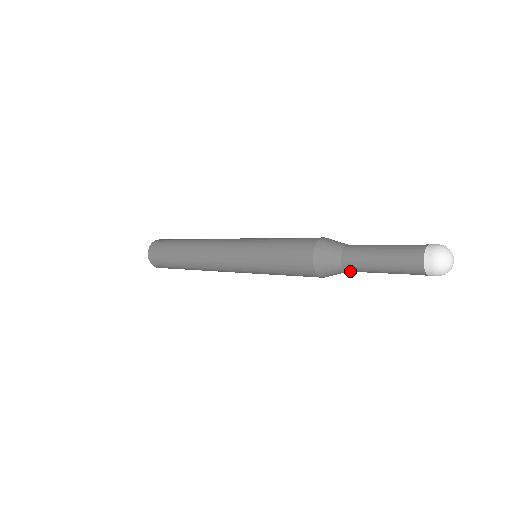
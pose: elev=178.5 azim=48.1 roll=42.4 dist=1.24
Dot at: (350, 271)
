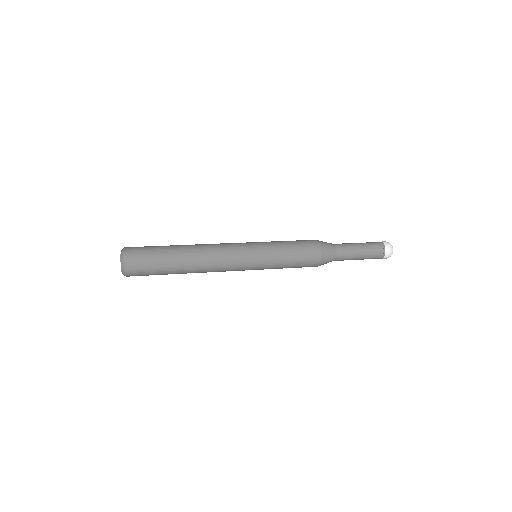
Dot at: occluded
